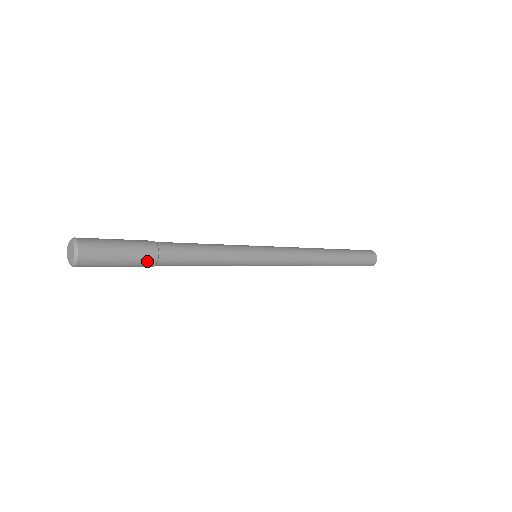
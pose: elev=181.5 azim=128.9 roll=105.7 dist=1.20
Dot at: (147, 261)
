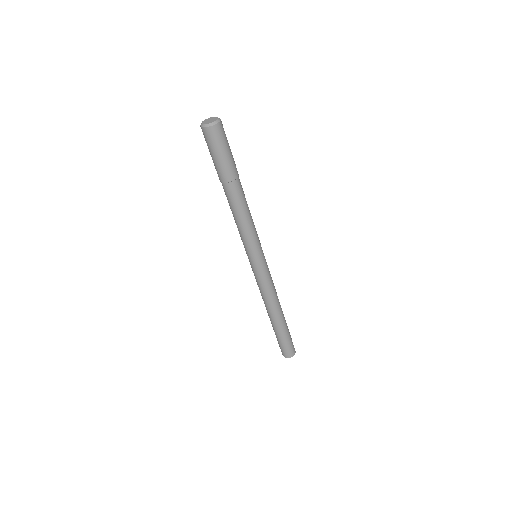
Dot at: (236, 169)
